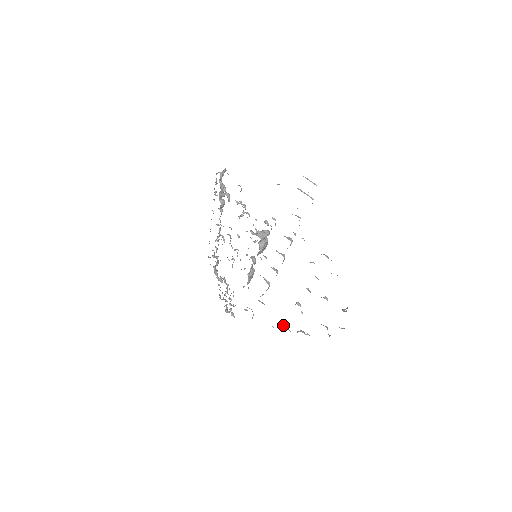
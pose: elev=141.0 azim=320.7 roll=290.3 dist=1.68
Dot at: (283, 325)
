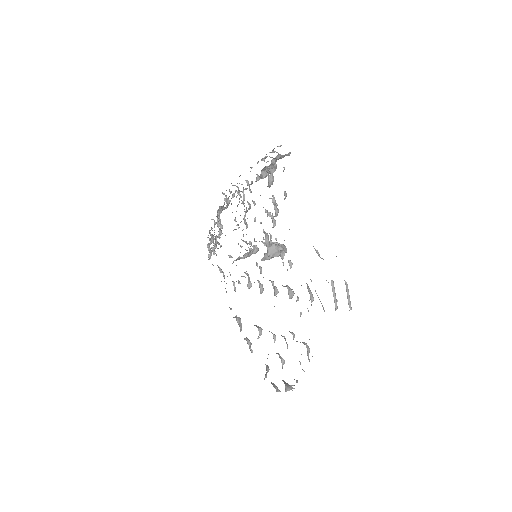
Dot at: (240, 318)
